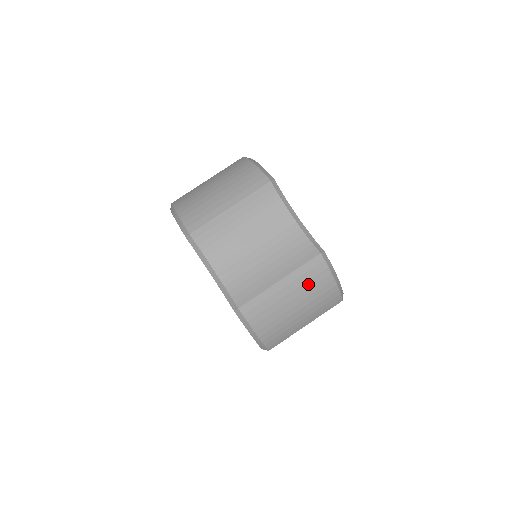
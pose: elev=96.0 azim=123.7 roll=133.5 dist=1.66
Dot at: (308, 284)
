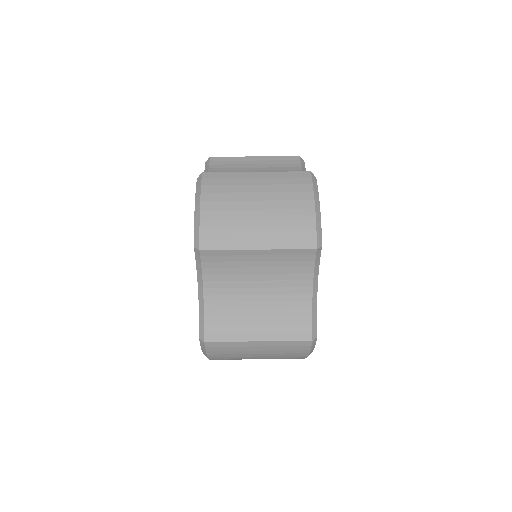
Dot at: (283, 188)
